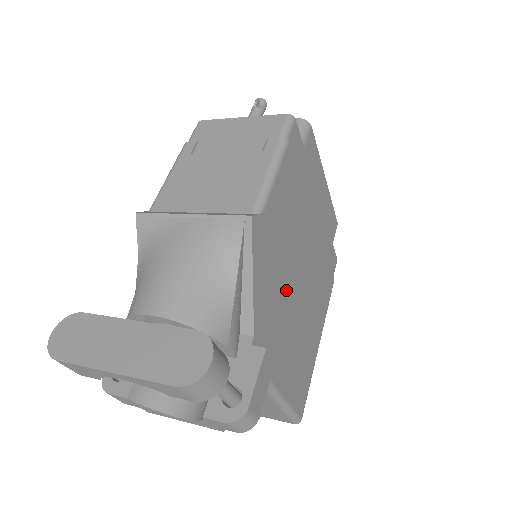
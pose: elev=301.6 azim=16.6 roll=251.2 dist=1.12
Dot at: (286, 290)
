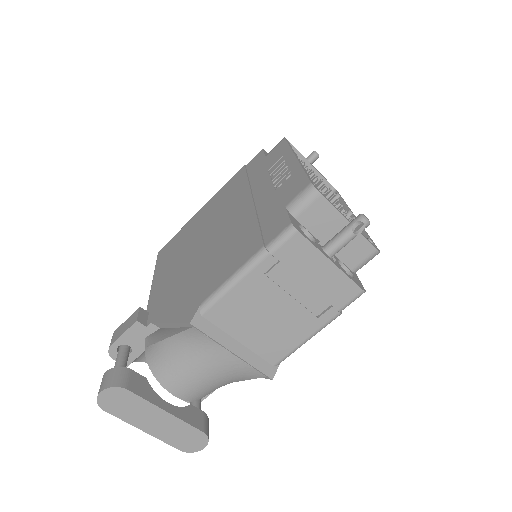
Dot at: occluded
